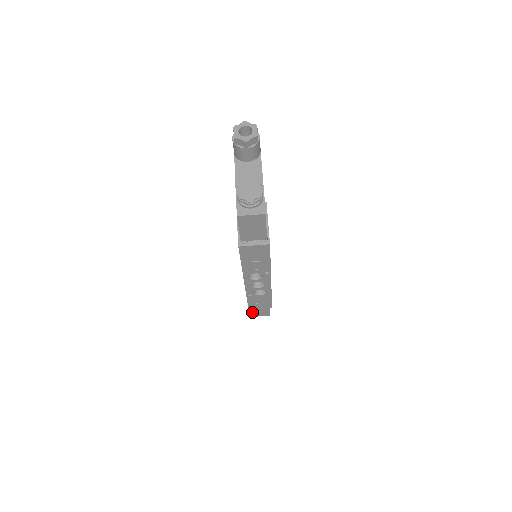
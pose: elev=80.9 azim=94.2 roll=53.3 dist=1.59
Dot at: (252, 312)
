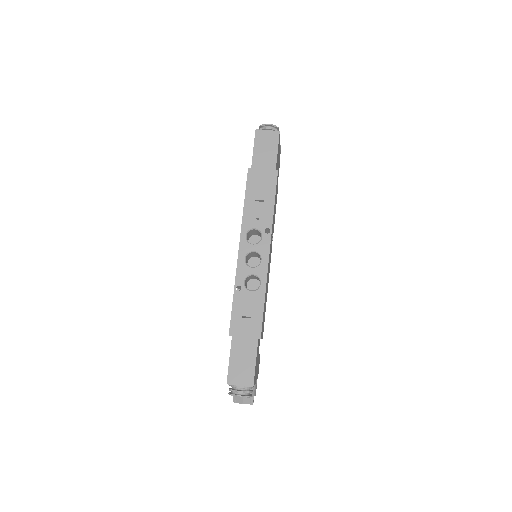
Dot at: (230, 365)
